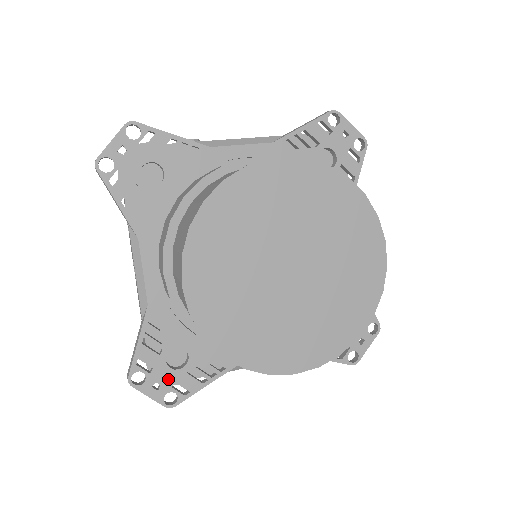
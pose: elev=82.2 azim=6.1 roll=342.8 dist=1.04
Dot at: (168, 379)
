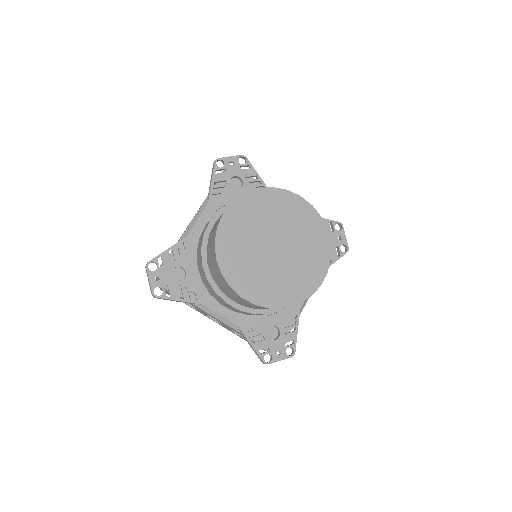
Dot at: (166, 280)
